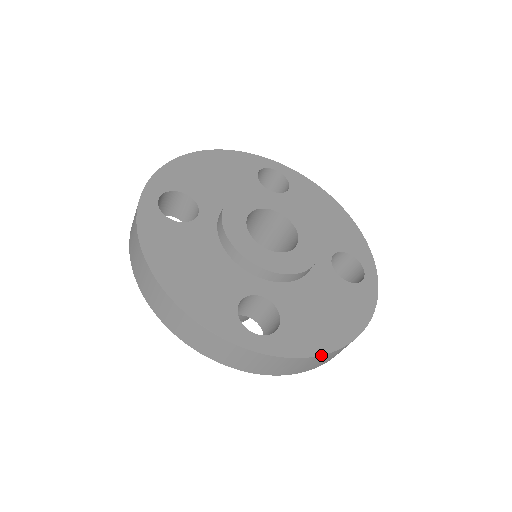
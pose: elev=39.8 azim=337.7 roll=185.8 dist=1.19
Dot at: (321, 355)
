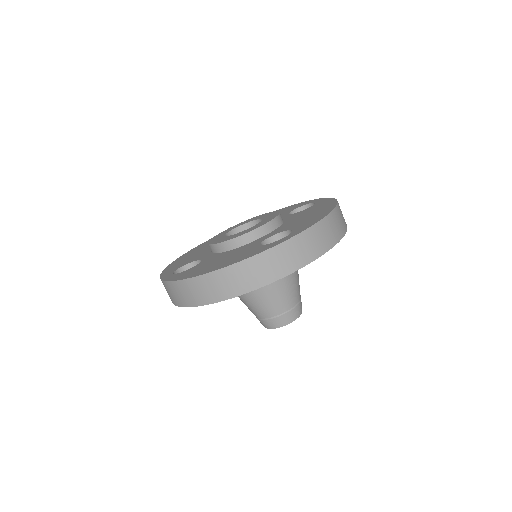
Dot at: (184, 279)
